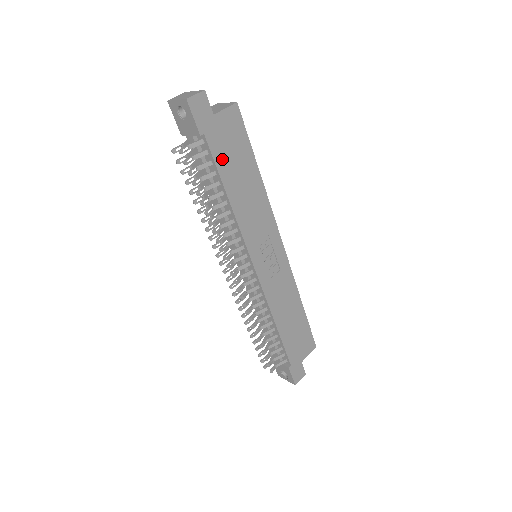
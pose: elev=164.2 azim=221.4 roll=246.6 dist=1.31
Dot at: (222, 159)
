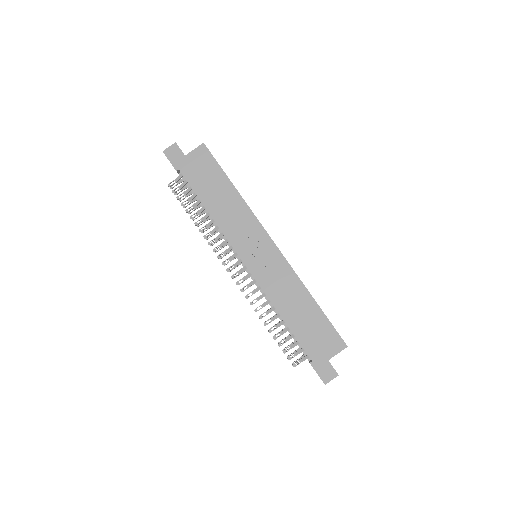
Dot at: (197, 183)
